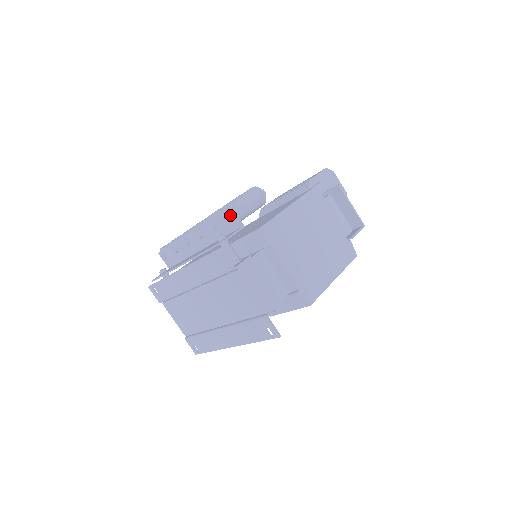
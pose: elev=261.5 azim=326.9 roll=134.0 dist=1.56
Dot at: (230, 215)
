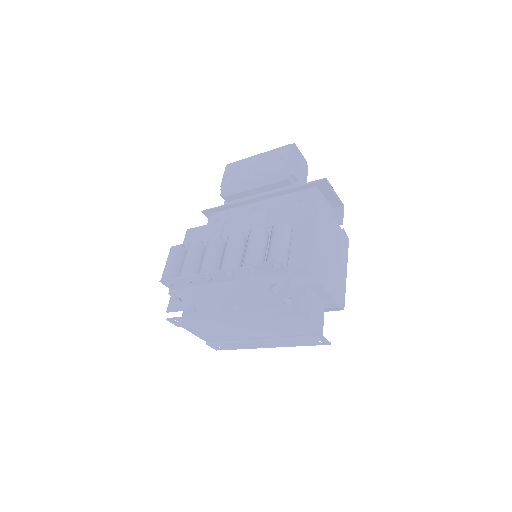
Dot at: (279, 267)
